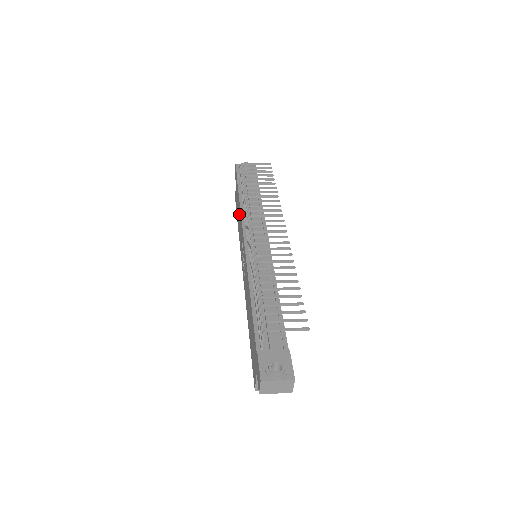
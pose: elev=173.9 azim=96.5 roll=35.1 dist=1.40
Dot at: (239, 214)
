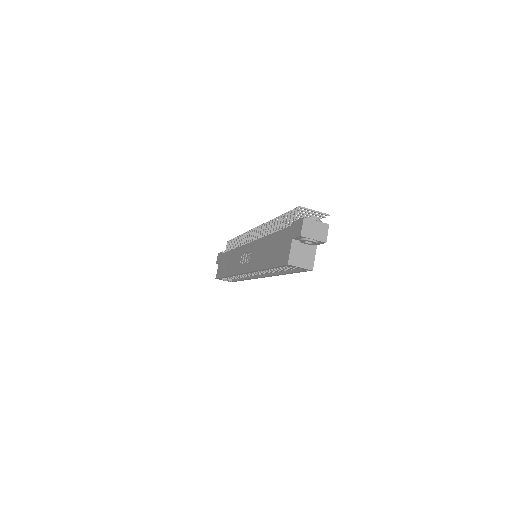
Dot at: (231, 257)
